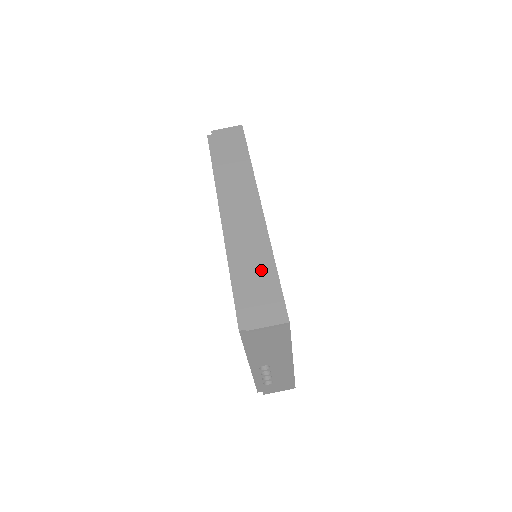
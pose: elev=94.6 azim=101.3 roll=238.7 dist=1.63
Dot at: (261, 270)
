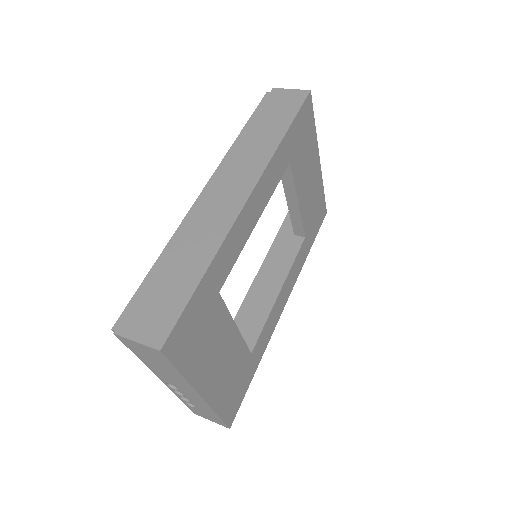
Dot at: (186, 271)
